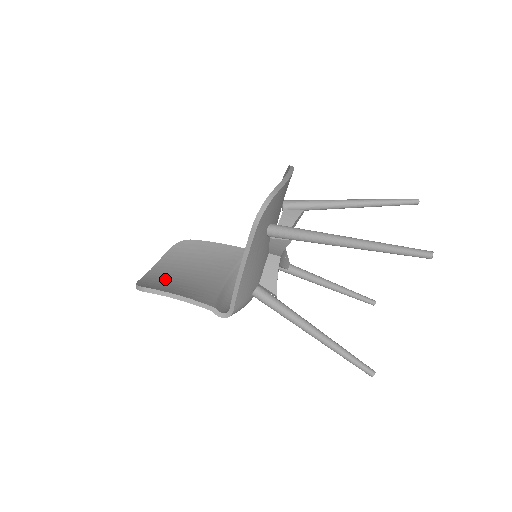
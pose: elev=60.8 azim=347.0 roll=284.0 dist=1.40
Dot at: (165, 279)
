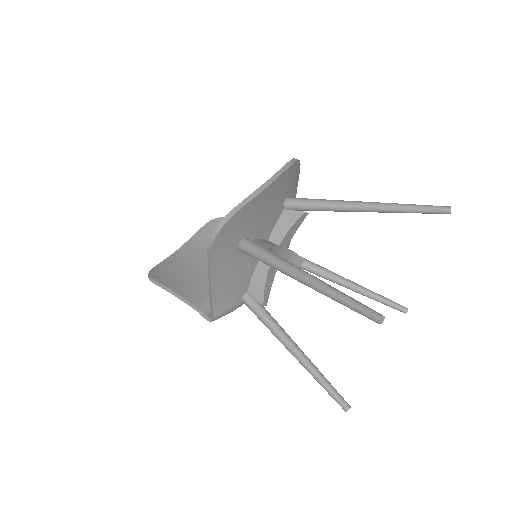
Dot at: (180, 265)
